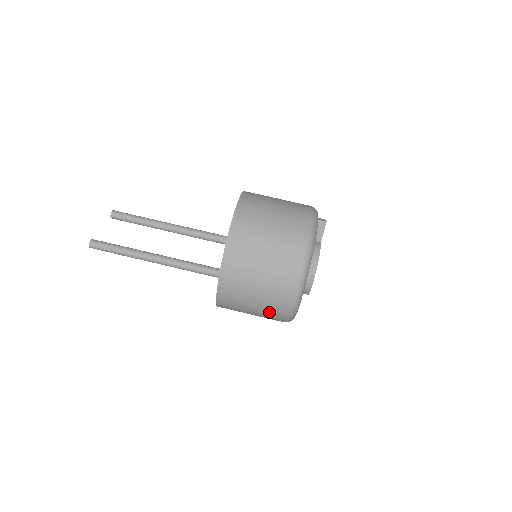
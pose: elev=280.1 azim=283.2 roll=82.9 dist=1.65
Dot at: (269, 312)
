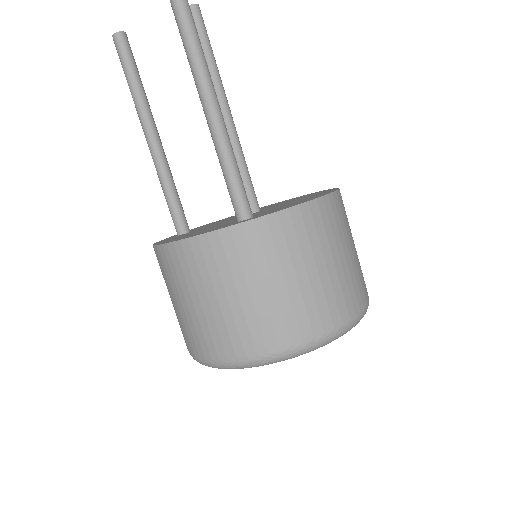
Dot at: (234, 327)
